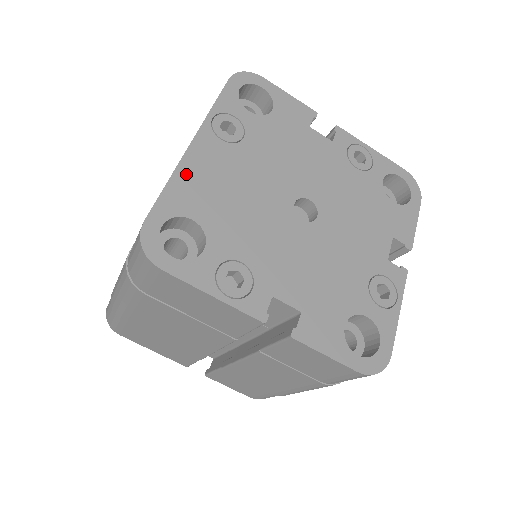
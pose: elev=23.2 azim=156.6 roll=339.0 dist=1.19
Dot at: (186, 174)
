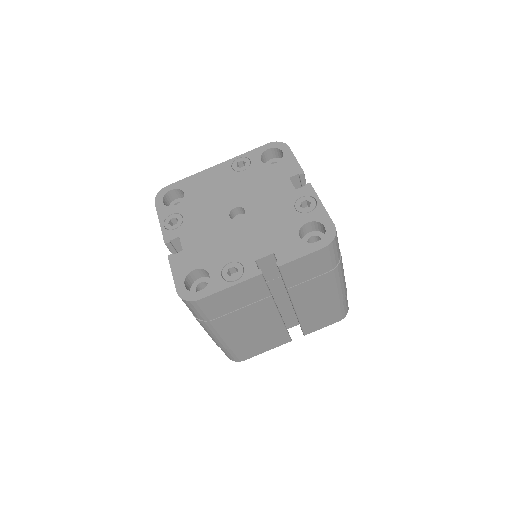
Dot at: (201, 176)
